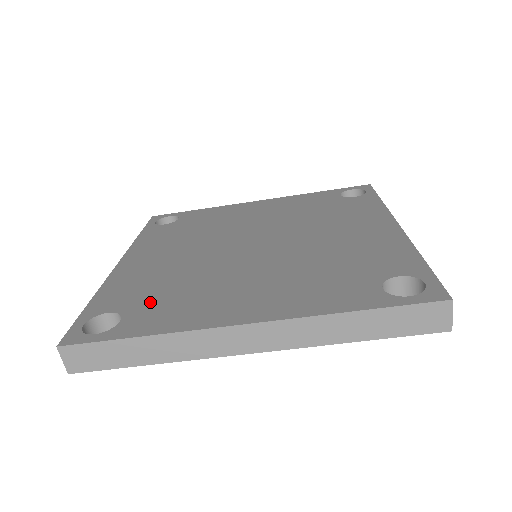
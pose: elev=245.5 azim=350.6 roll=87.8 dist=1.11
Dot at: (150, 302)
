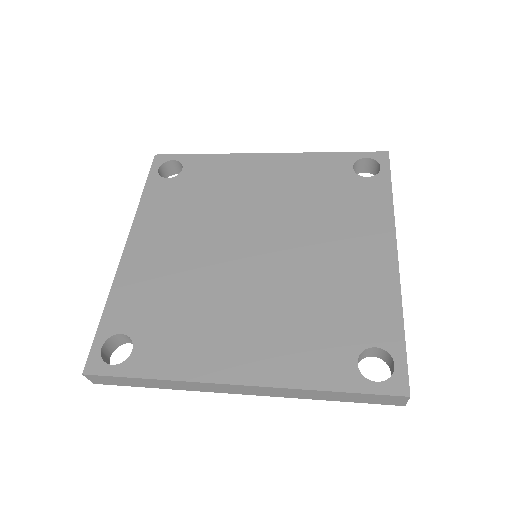
Dot at: (157, 327)
